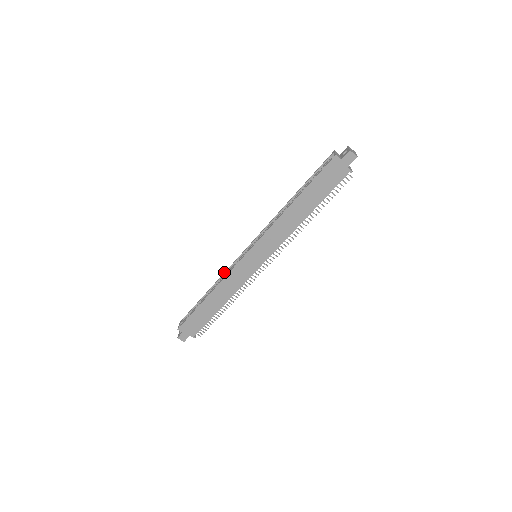
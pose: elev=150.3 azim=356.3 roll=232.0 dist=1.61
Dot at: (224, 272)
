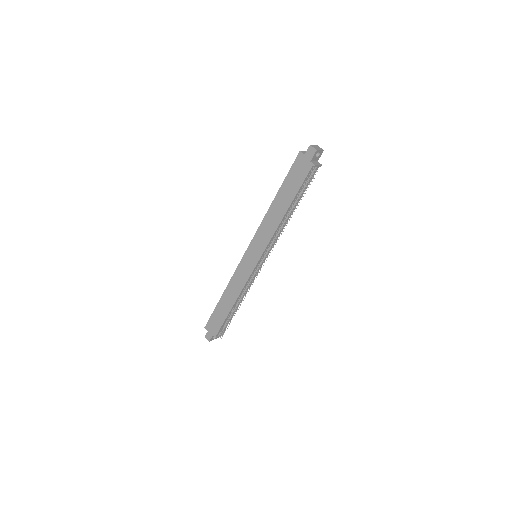
Dot at: occluded
